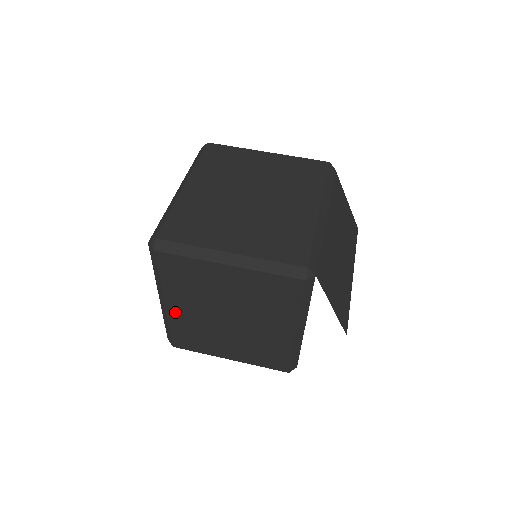
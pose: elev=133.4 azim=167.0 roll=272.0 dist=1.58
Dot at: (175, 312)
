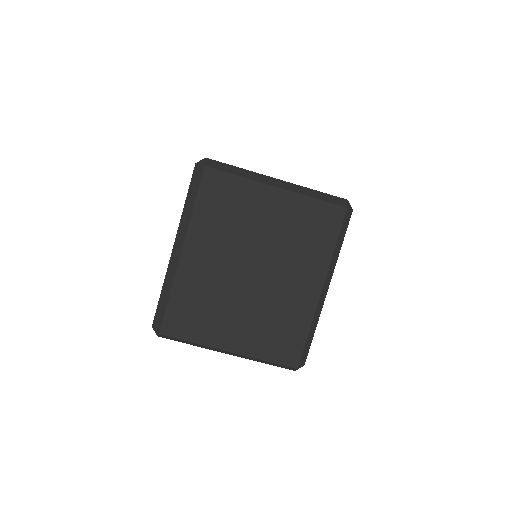
Dot at: (190, 264)
